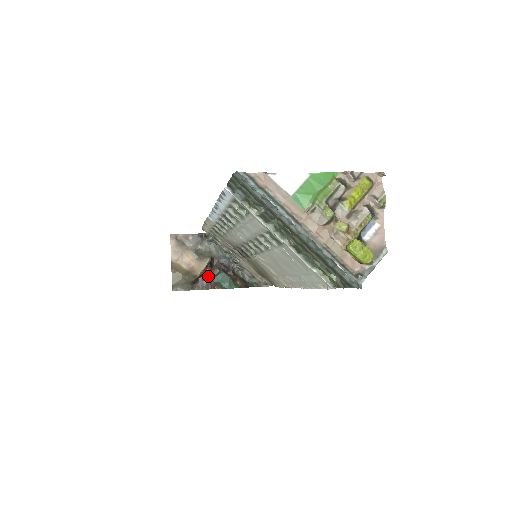
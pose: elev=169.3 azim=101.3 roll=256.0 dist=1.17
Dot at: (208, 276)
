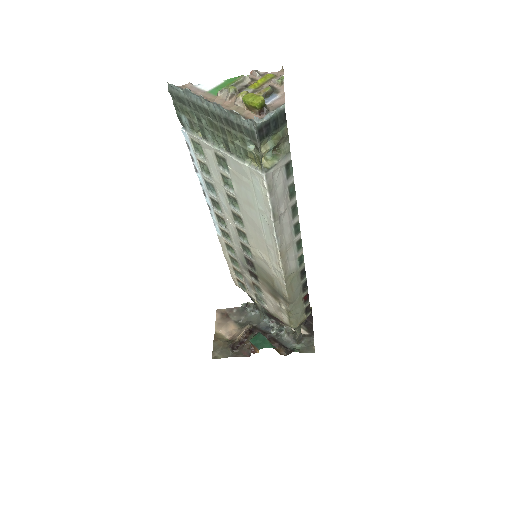
Dot at: (248, 343)
